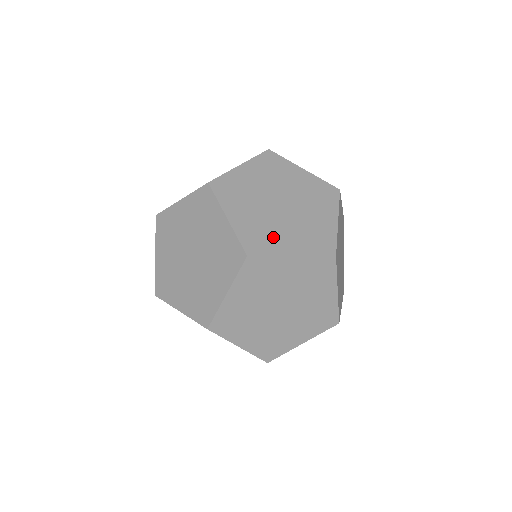
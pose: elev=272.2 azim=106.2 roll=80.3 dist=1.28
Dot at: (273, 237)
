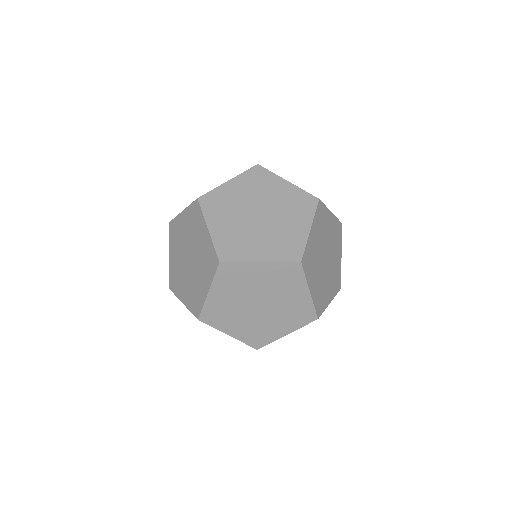
Dot at: occluded
